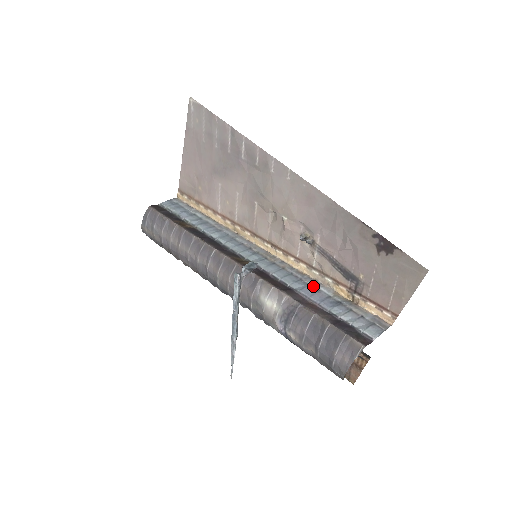
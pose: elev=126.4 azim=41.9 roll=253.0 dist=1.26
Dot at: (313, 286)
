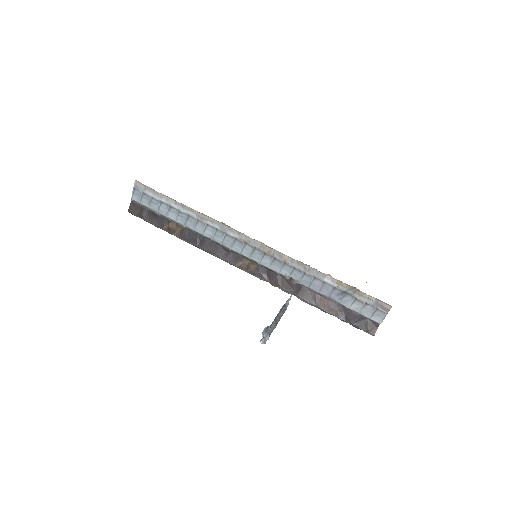
Dot at: (317, 279)
